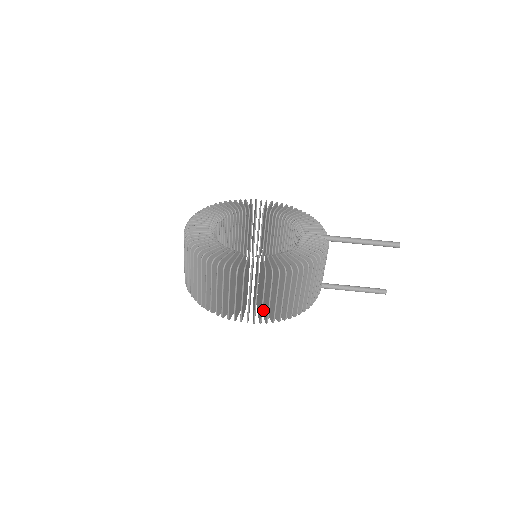
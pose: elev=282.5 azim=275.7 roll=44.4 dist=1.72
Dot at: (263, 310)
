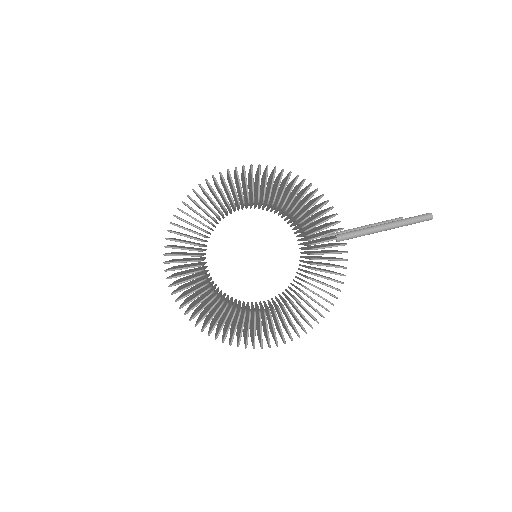
Dot at: (282, 311)
